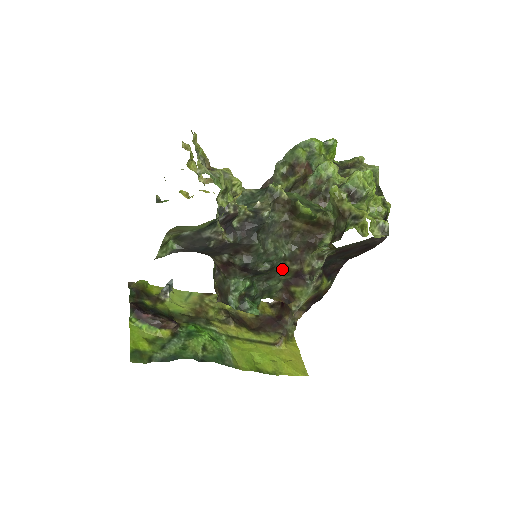
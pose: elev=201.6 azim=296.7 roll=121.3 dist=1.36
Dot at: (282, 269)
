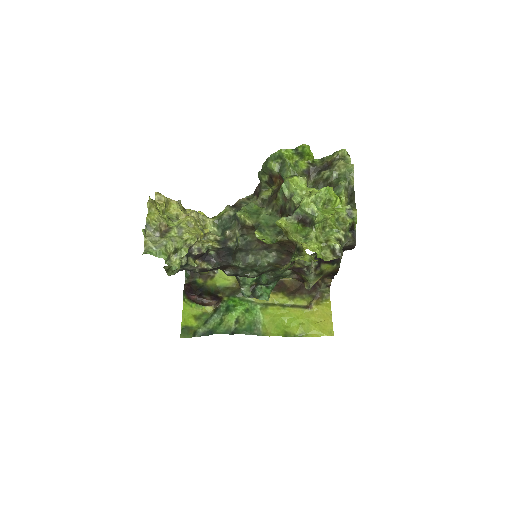
Dot at: occluded
